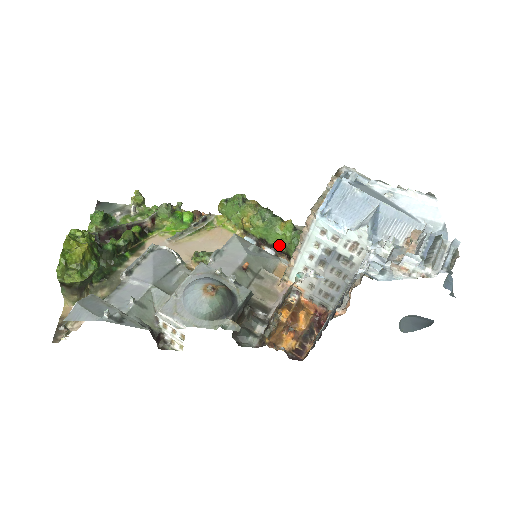
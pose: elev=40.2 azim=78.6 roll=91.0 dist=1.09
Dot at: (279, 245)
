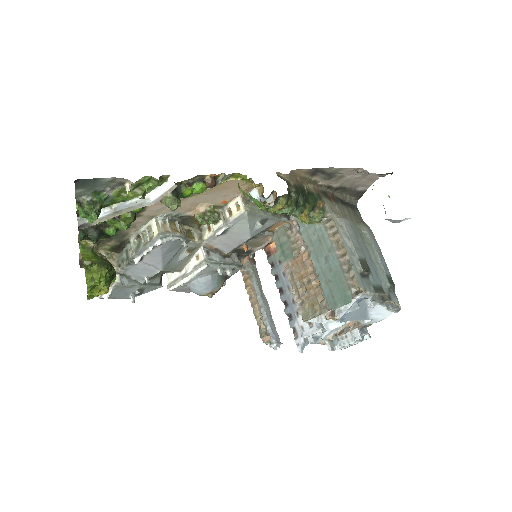
Dot at: occluded
